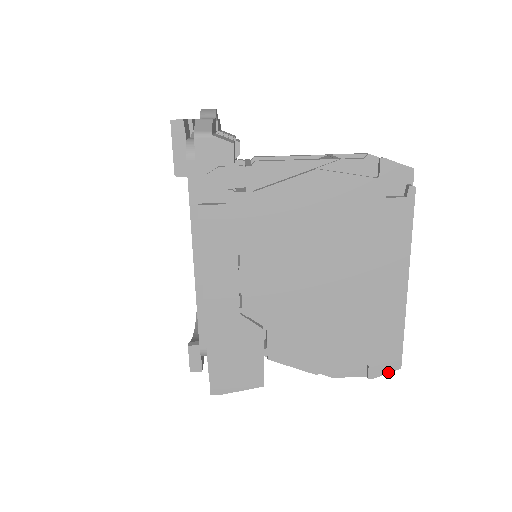
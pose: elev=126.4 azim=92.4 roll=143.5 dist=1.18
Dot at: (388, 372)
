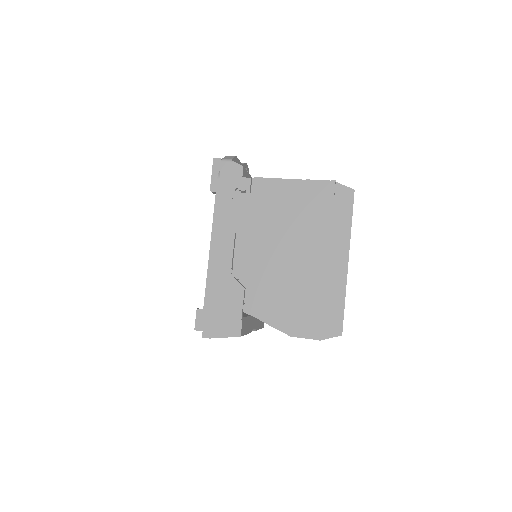
Dot at: (332, 337)
